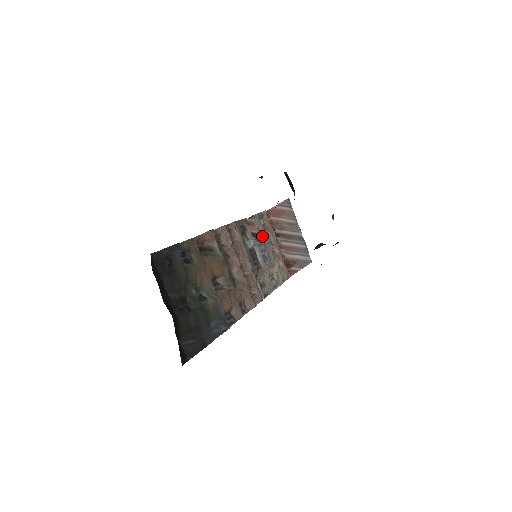
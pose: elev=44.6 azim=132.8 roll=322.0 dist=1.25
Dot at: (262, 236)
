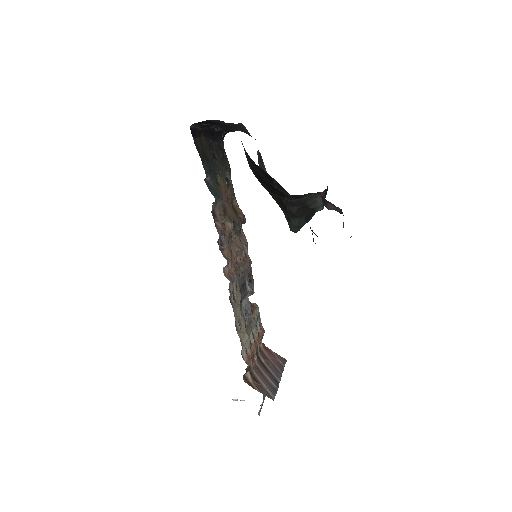
Dot at: (253, 317)
